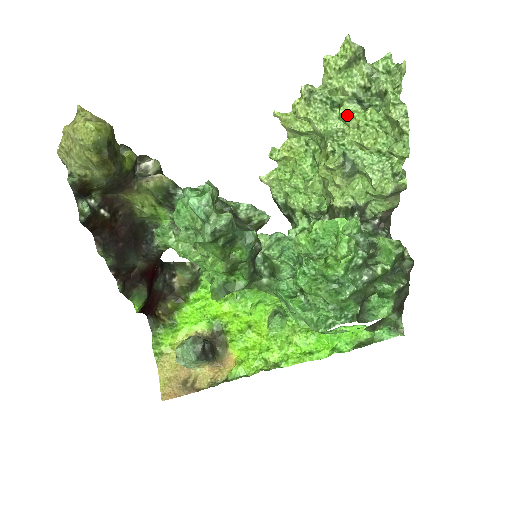
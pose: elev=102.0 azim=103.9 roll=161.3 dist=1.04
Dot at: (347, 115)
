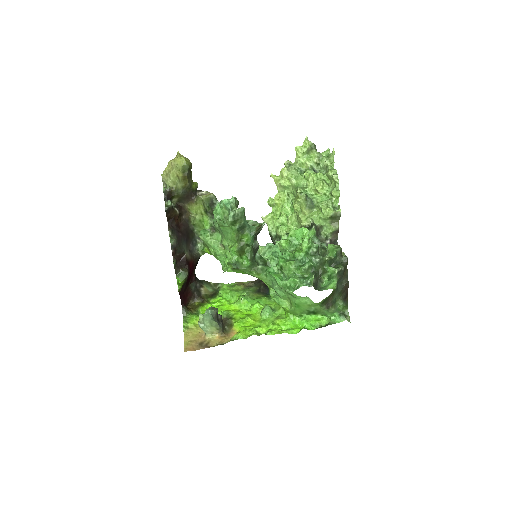
Dot at: (308, 175)
